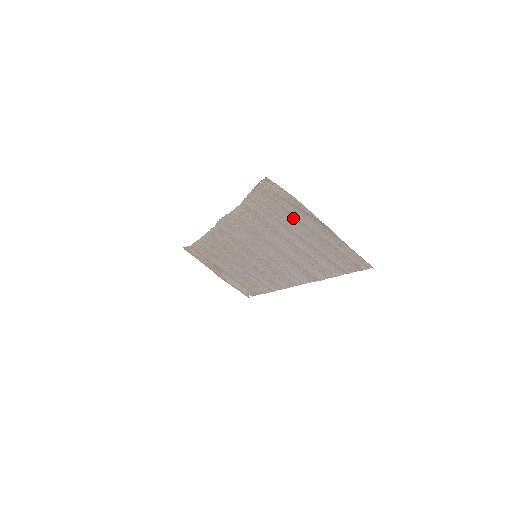
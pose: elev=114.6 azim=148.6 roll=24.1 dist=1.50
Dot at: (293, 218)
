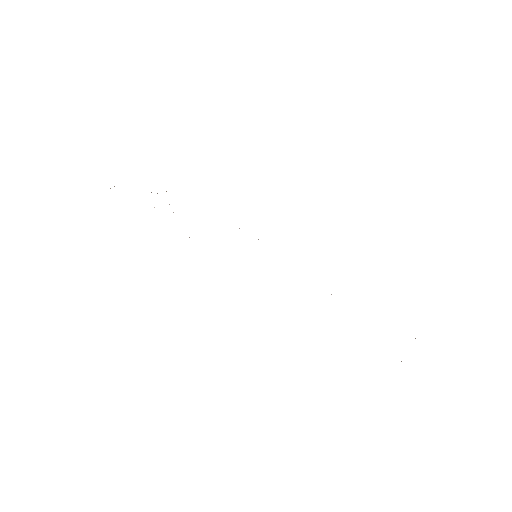
Dot at: occluded
